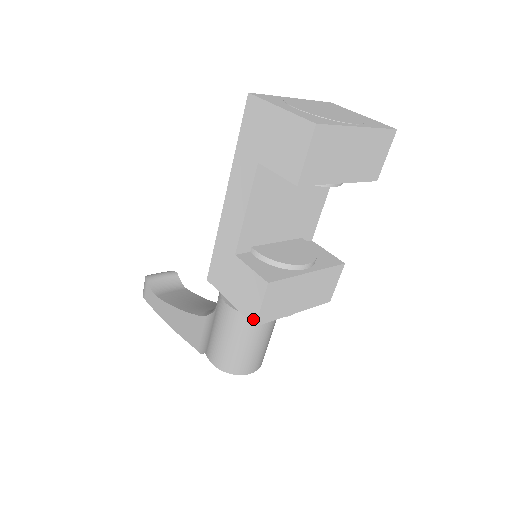
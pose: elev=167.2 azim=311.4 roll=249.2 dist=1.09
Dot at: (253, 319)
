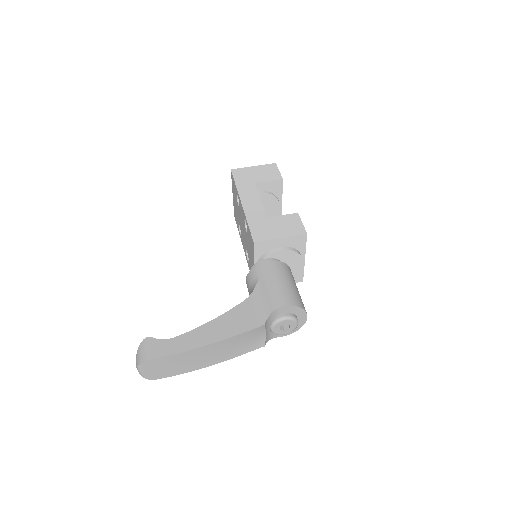
Dot at: (303, 231)
